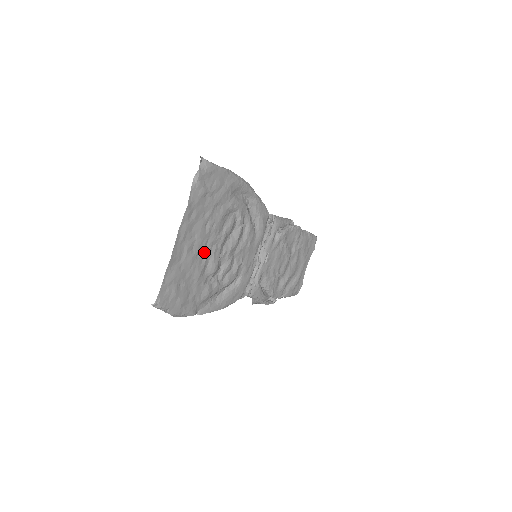
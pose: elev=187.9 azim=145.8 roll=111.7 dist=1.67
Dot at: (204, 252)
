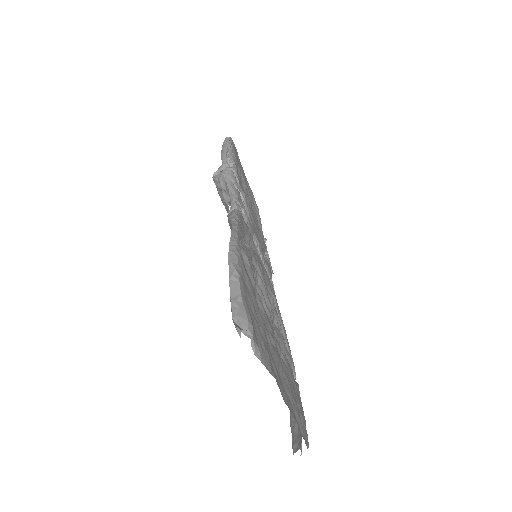
Dot at: occluded
